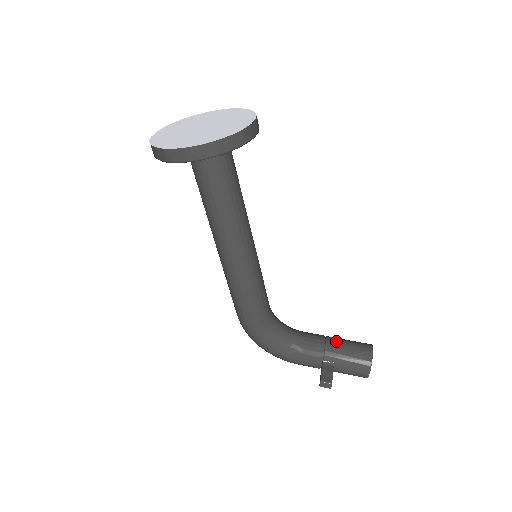
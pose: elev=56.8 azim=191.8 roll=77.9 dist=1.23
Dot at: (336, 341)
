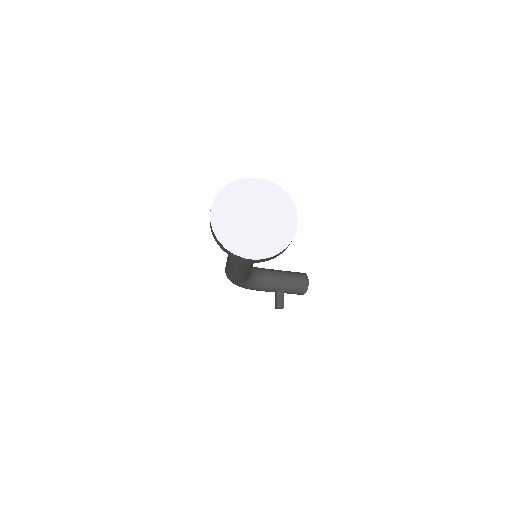
Dot at: (287, 278)
